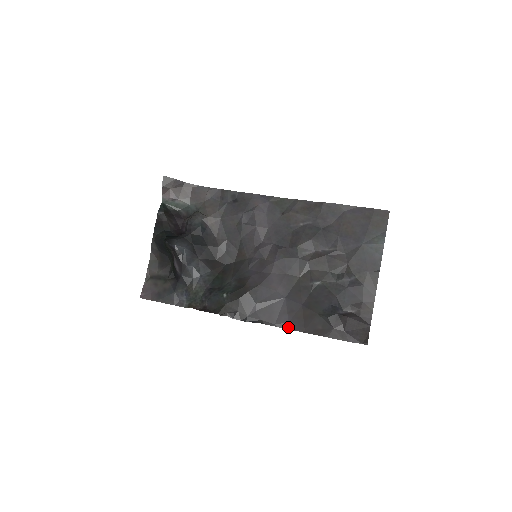
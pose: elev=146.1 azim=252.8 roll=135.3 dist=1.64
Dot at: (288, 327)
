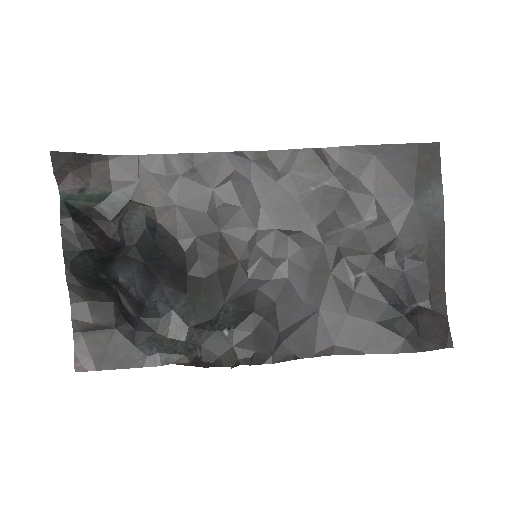
Dot at: (335, 352)
